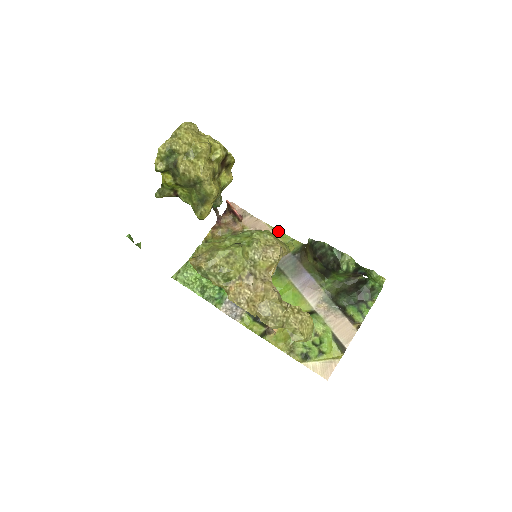
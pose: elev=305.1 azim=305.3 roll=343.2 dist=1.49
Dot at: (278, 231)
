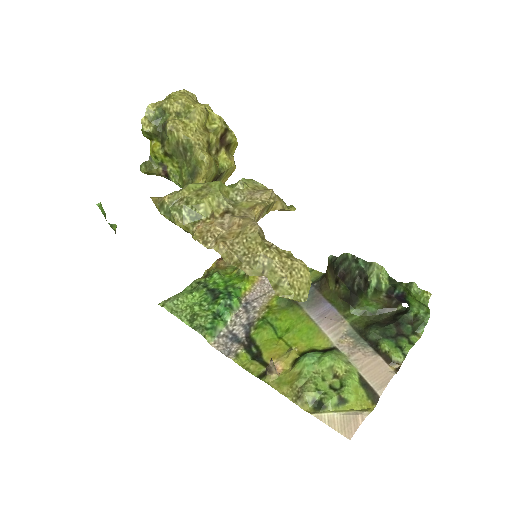
Dot at: occluded
